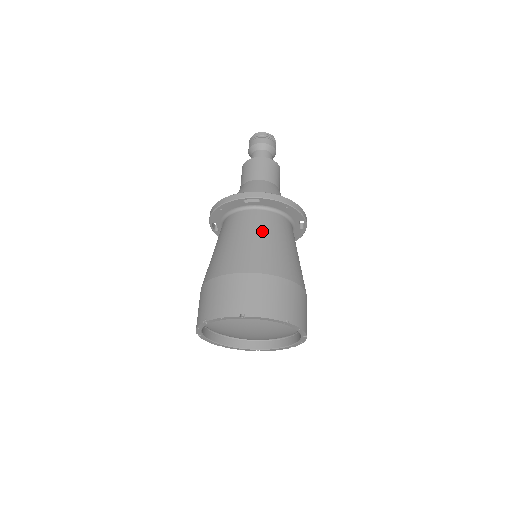
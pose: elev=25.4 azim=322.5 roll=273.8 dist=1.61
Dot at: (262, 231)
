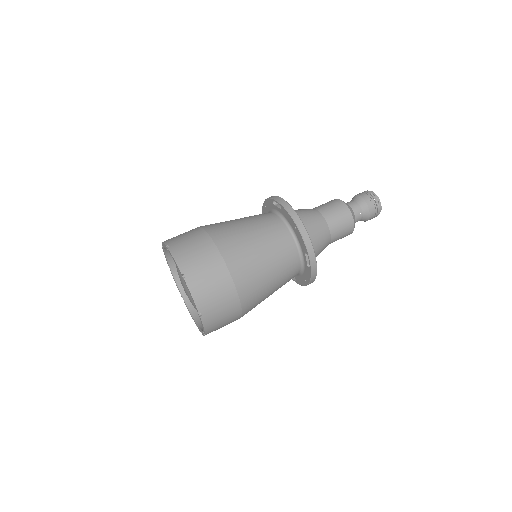
Dot at: (256, 225)
